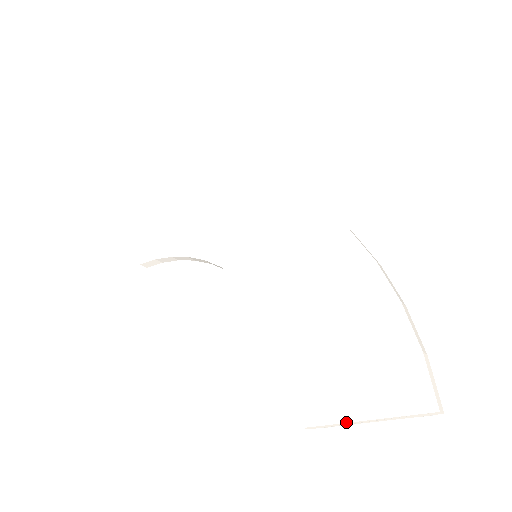
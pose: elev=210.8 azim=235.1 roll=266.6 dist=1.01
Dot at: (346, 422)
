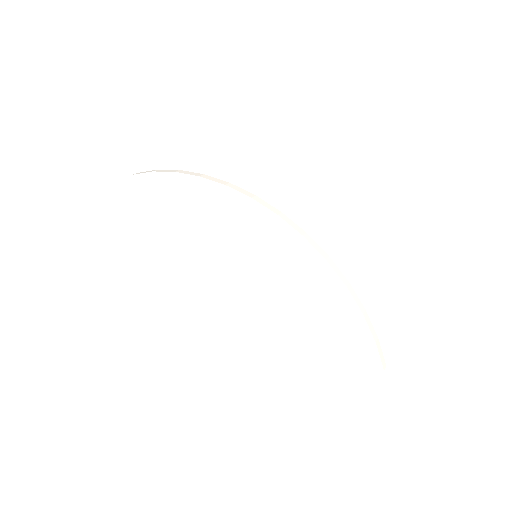
Dot at: occluded
